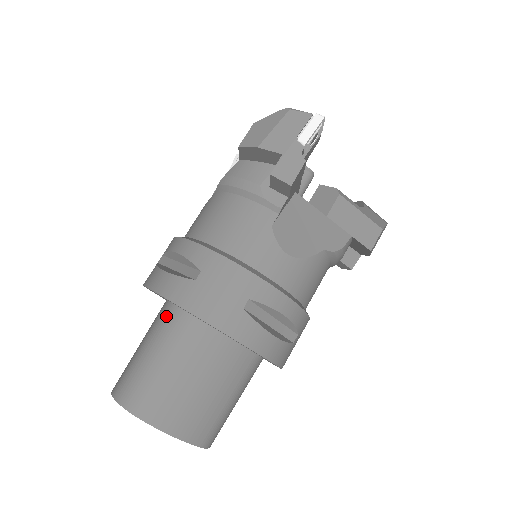
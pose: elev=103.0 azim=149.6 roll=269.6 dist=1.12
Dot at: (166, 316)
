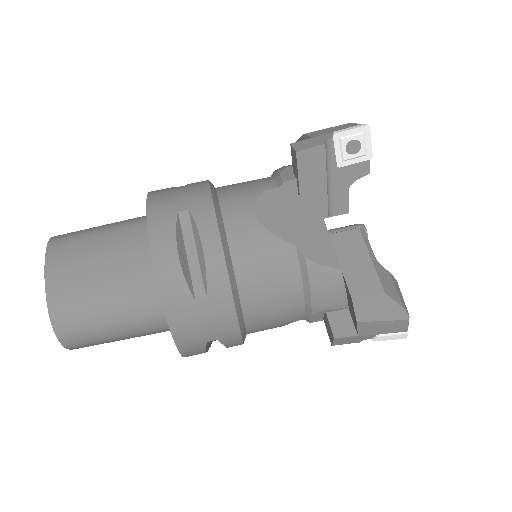
Dot at: occluded
